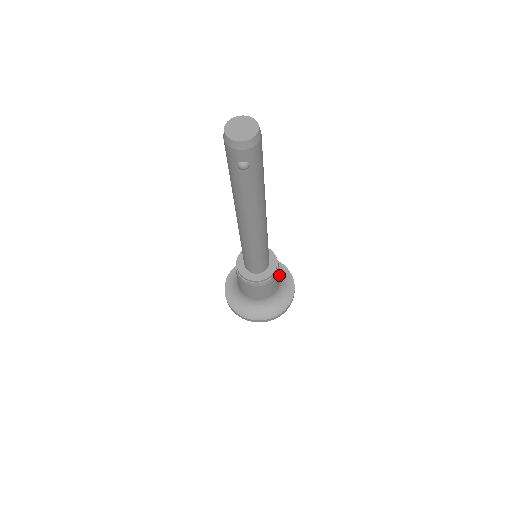
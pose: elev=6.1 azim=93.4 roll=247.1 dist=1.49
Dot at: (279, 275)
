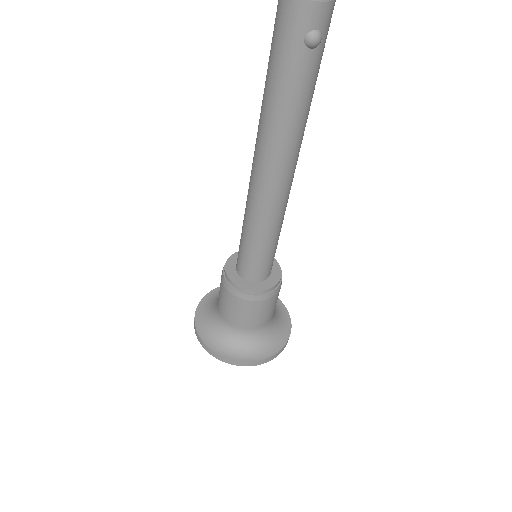
Dot at: occluded
